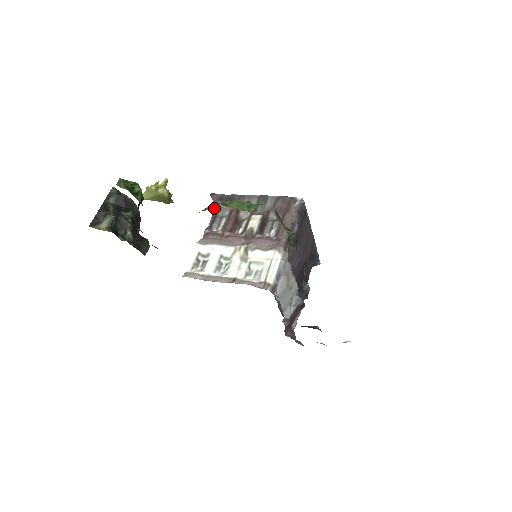
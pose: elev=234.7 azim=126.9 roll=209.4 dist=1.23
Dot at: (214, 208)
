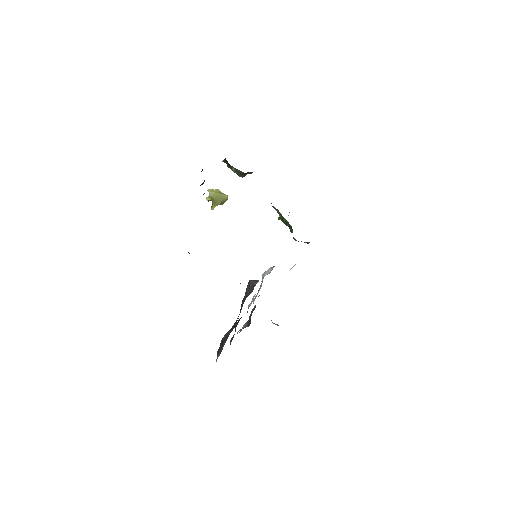
Dot at: occluded
